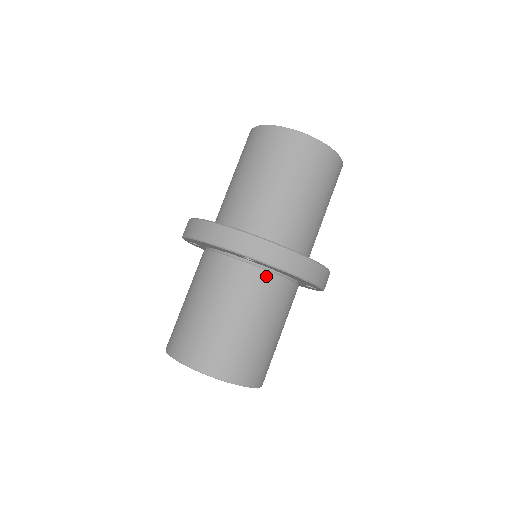
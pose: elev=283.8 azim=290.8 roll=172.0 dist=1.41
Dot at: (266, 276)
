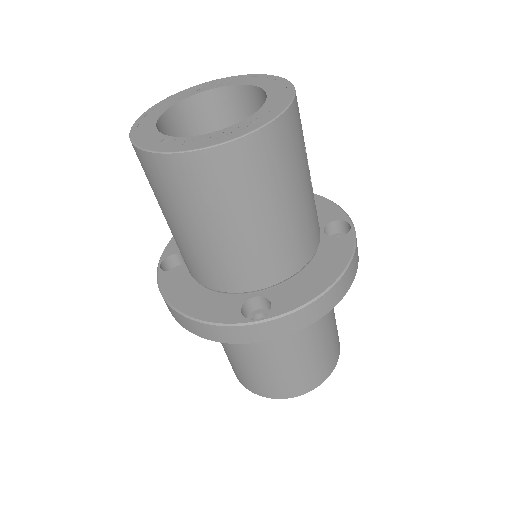
Dot at: occluded
